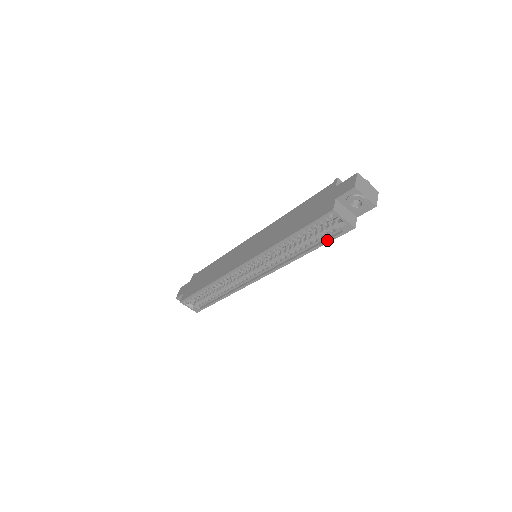
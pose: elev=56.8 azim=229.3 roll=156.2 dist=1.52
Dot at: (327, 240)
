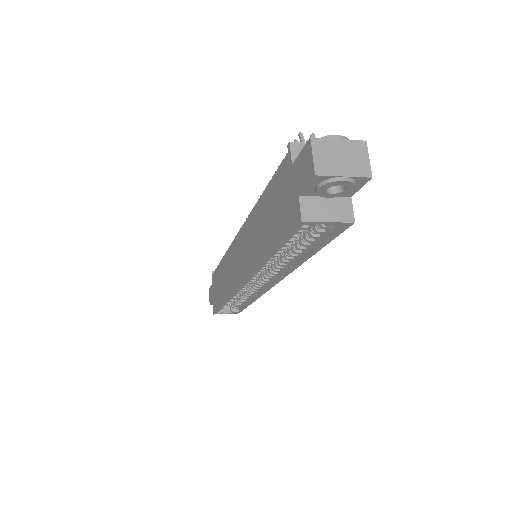
Dot at: (324, 242)
